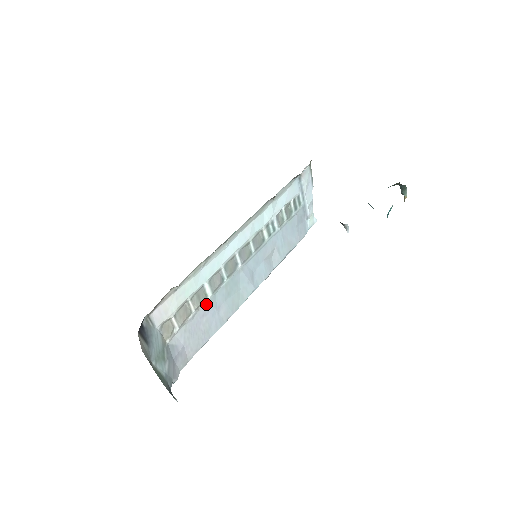
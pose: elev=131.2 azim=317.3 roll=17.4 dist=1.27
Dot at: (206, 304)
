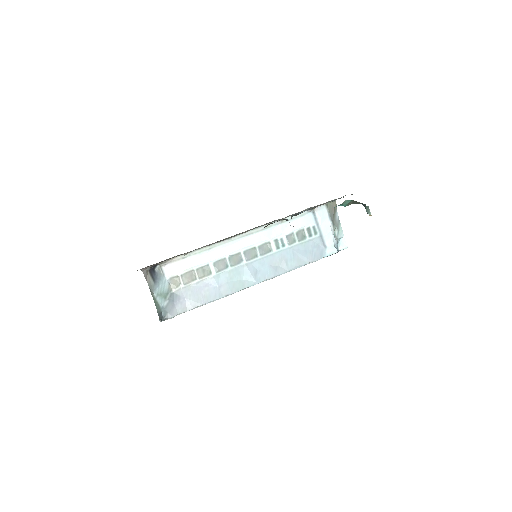
Dot at: (210, 278)
